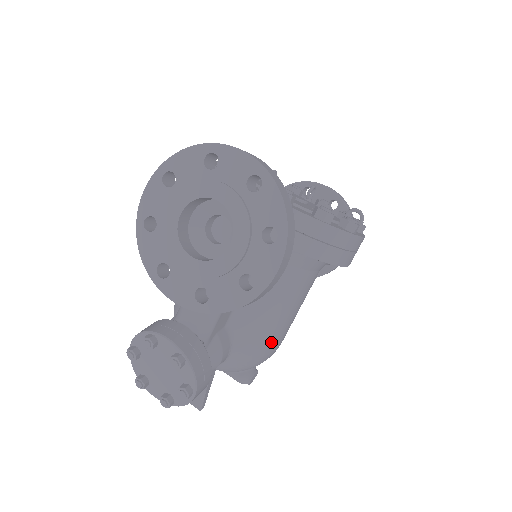
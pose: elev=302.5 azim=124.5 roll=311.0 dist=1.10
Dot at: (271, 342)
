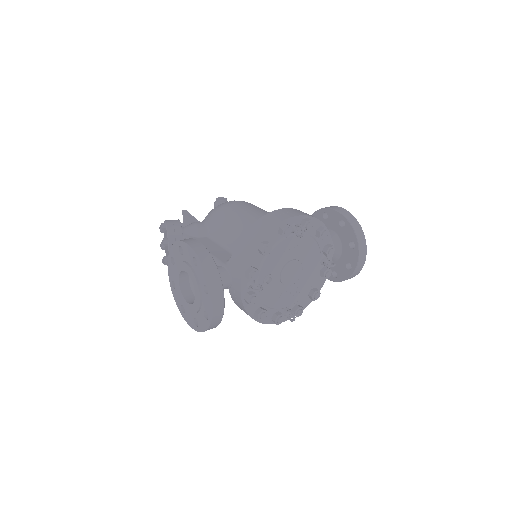
Dot at: occluded
